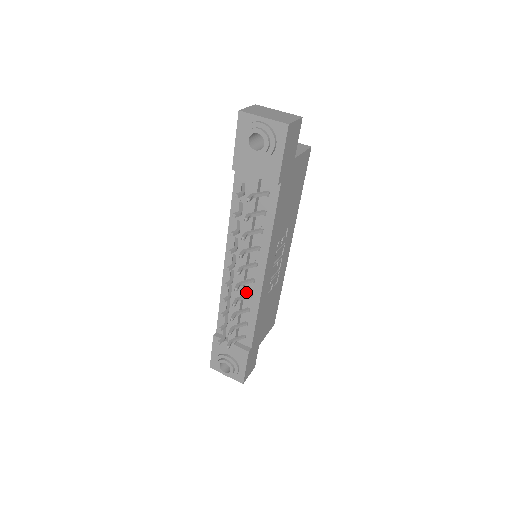
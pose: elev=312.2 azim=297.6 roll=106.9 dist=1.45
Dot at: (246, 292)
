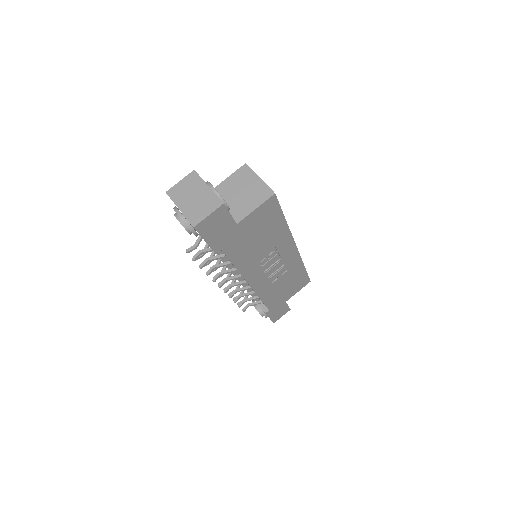
Dot at: (247, 283)
